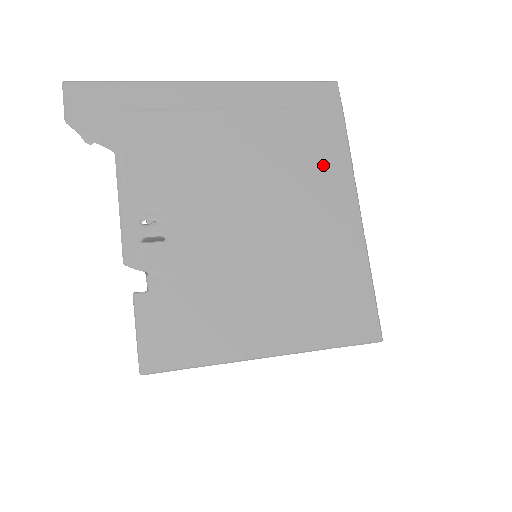
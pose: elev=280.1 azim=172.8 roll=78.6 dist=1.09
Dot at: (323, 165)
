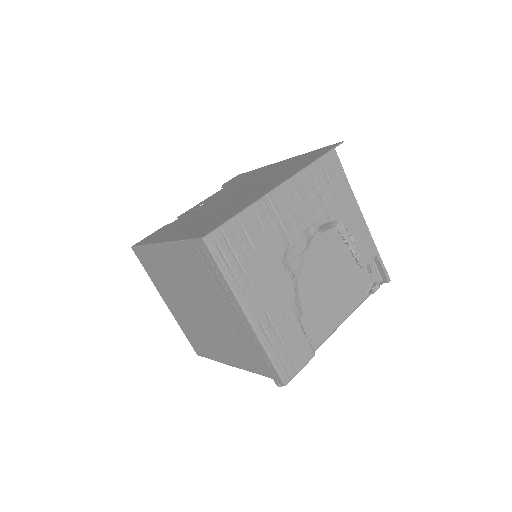
Dot at: (288, 173)
